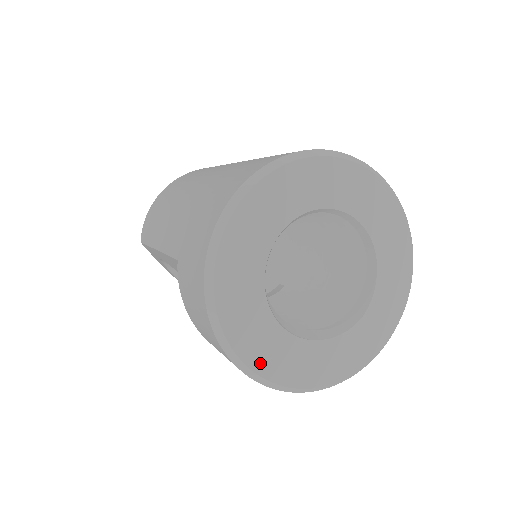
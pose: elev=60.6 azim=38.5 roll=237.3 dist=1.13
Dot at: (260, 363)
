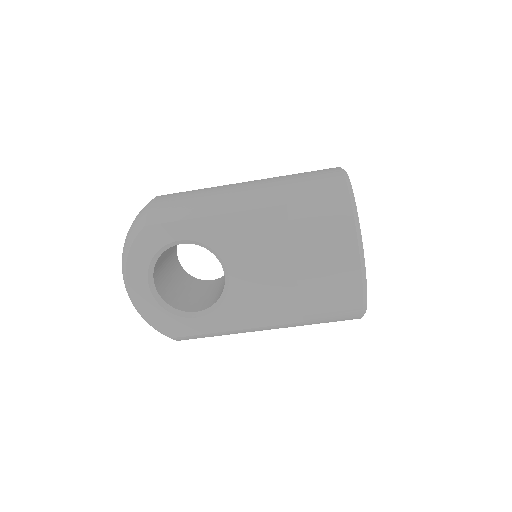
Dot at: occluded
